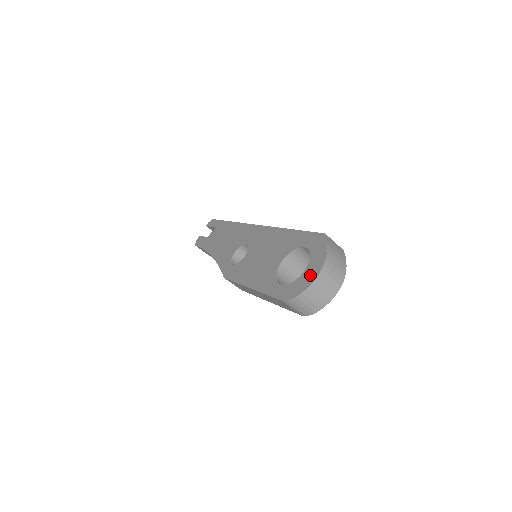
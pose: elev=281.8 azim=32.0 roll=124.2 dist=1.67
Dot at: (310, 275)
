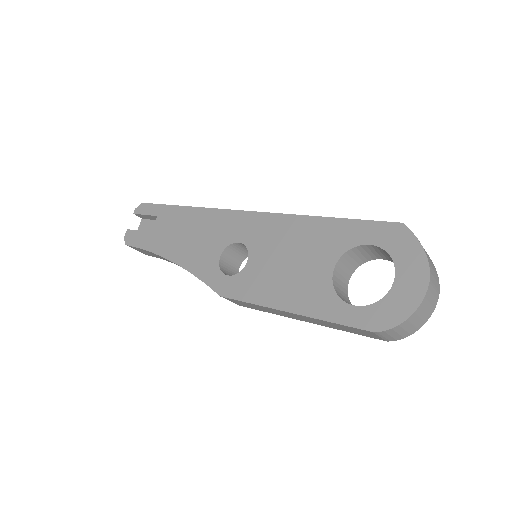
Dot at: (411, 289)
